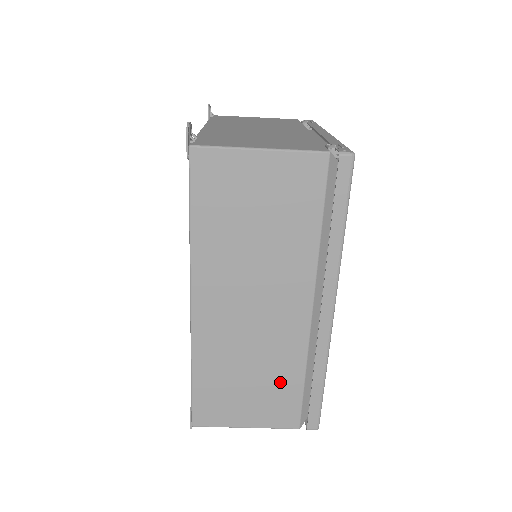
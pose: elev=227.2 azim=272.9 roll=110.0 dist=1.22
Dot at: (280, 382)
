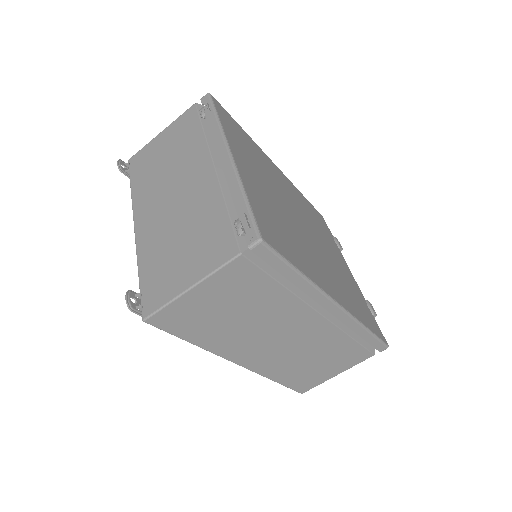
Dot at: (338, 350)
